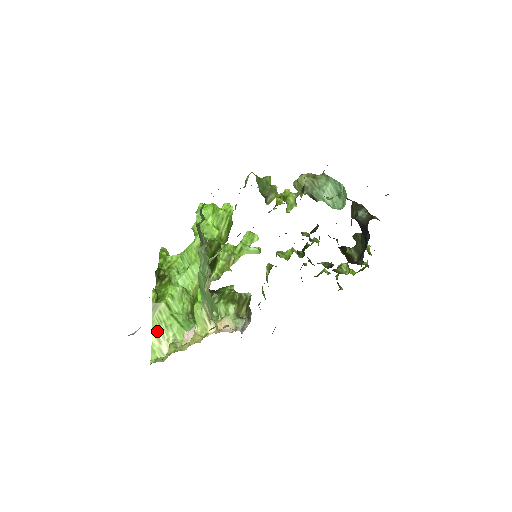
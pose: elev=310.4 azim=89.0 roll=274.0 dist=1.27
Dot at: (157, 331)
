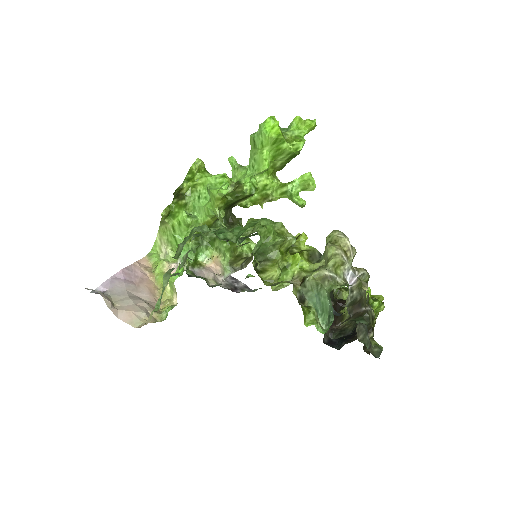
Dot at: (161, 236)
